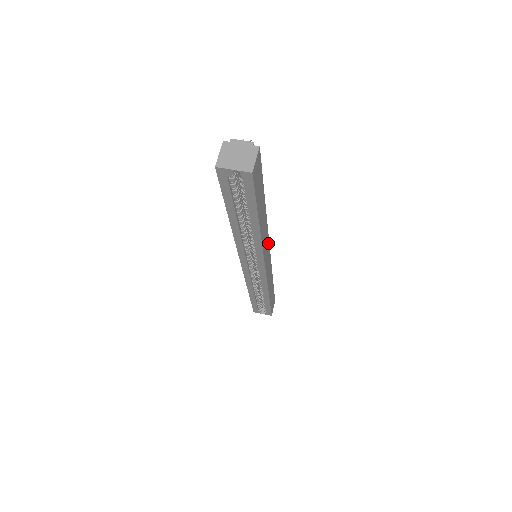
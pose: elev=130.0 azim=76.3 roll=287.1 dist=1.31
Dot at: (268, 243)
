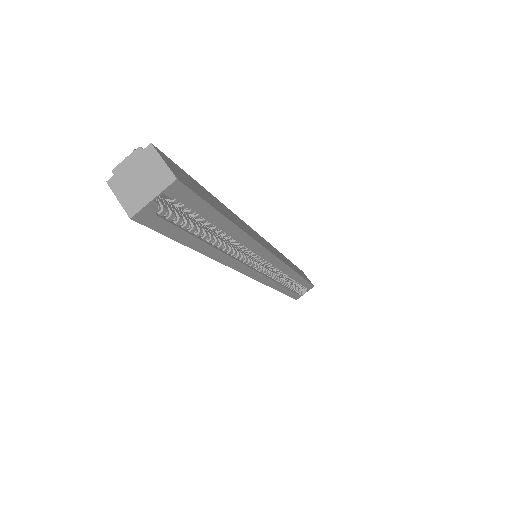
Dot at: (255, 233)
